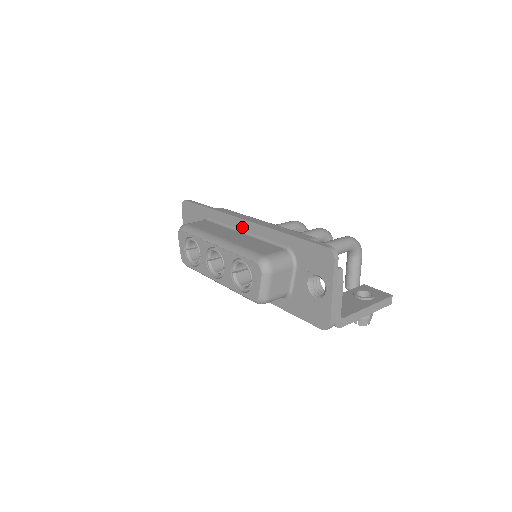
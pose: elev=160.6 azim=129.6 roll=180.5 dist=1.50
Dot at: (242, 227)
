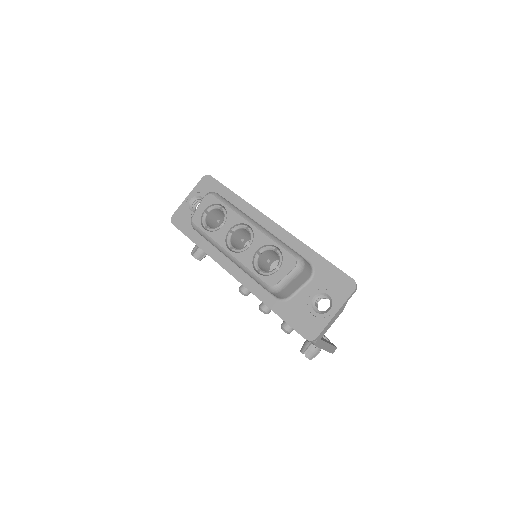
Dot at: (268, 226)
